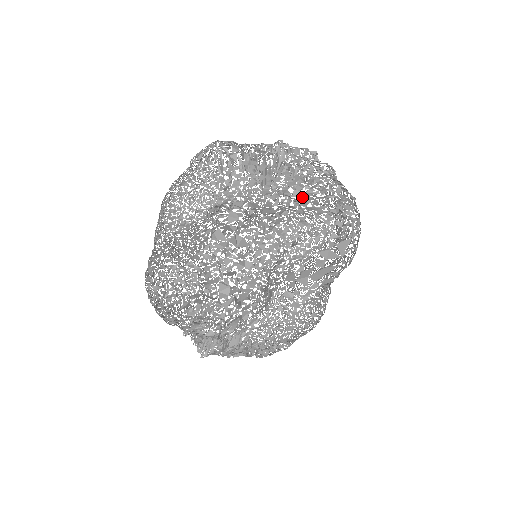
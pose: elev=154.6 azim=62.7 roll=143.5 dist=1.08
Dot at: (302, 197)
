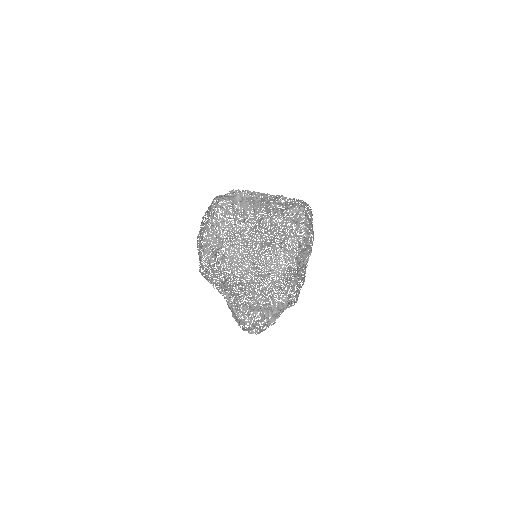
Dot at: occluded
